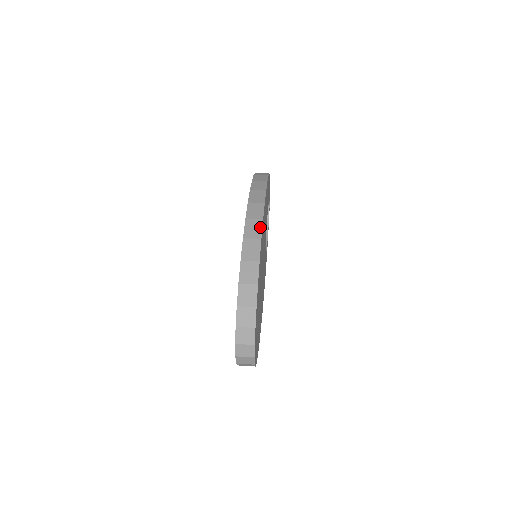
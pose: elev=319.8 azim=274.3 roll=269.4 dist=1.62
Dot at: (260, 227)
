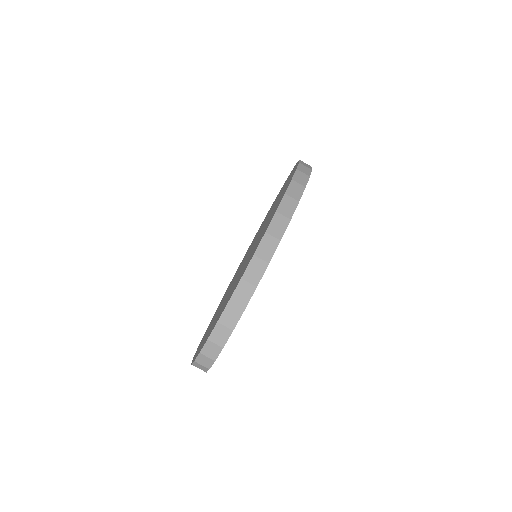
Dot at: (262, 272)
